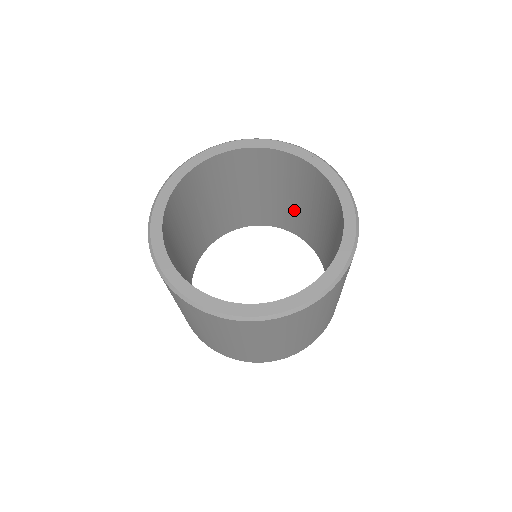
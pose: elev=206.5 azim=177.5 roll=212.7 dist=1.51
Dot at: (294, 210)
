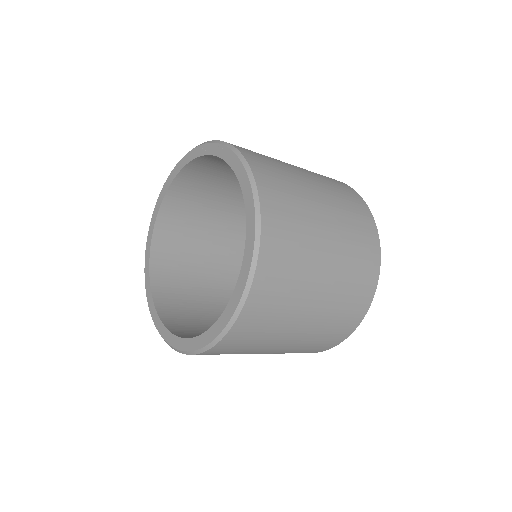
Dot at: occluded
